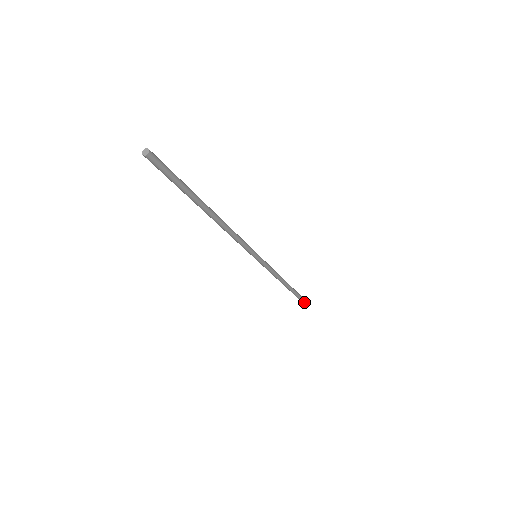
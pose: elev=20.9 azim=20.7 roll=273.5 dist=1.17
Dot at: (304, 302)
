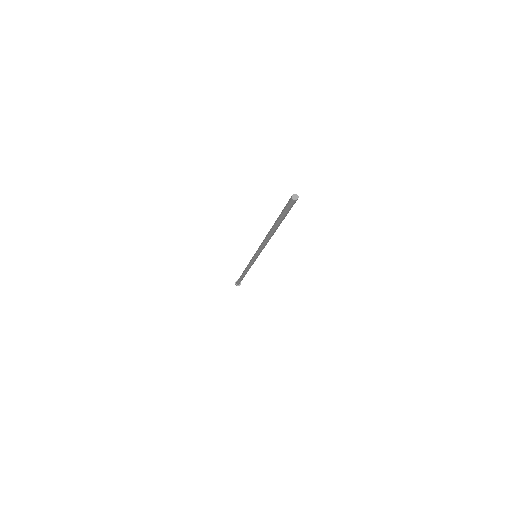
Dot at: (238, 284)
